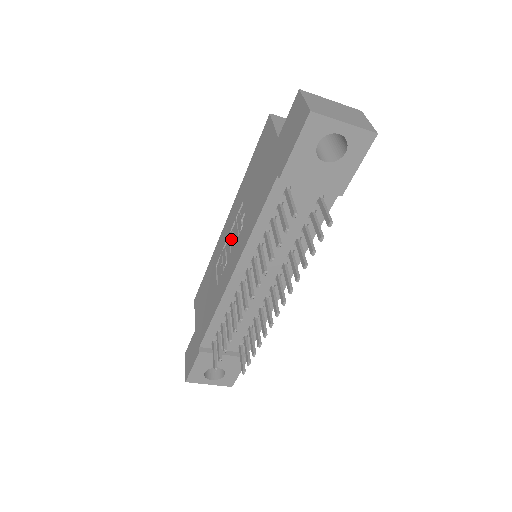
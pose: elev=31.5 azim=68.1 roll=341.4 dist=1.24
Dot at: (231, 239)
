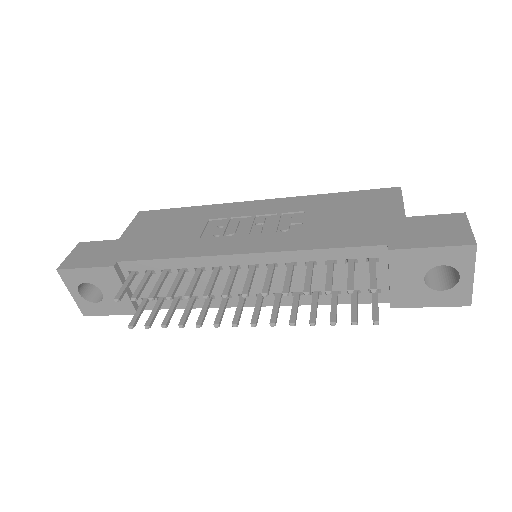
Dot at: (260, 223)
